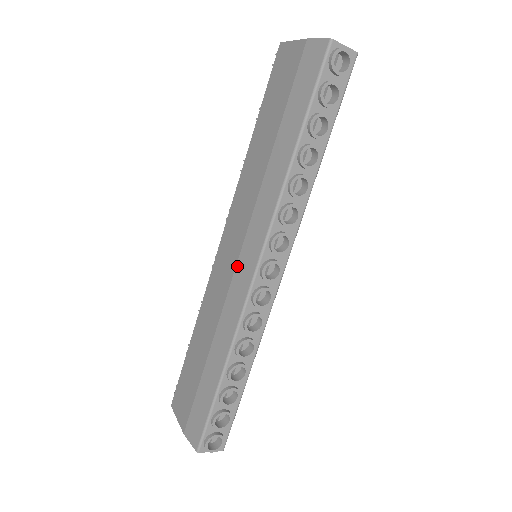
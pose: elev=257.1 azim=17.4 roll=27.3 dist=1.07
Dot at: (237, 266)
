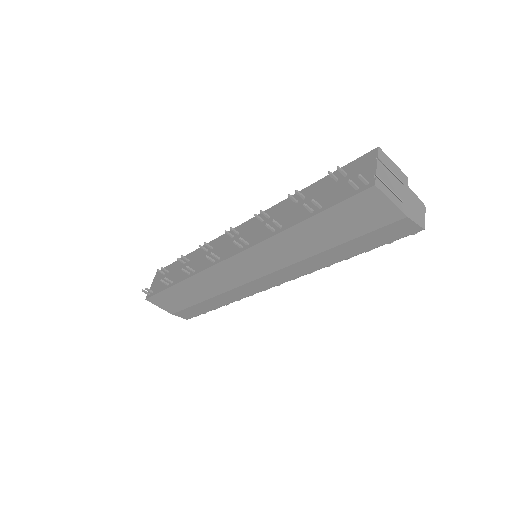
Dot at: (255, 281)
